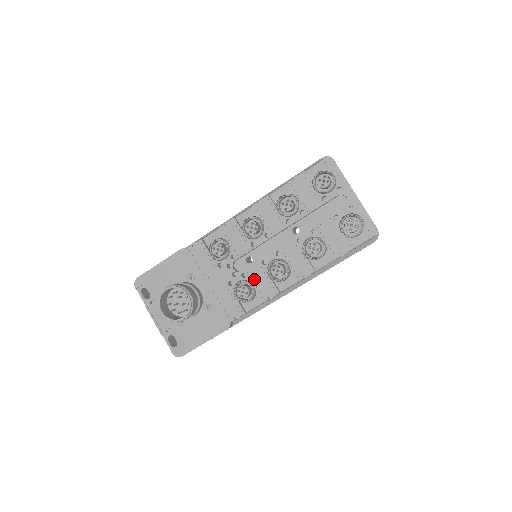
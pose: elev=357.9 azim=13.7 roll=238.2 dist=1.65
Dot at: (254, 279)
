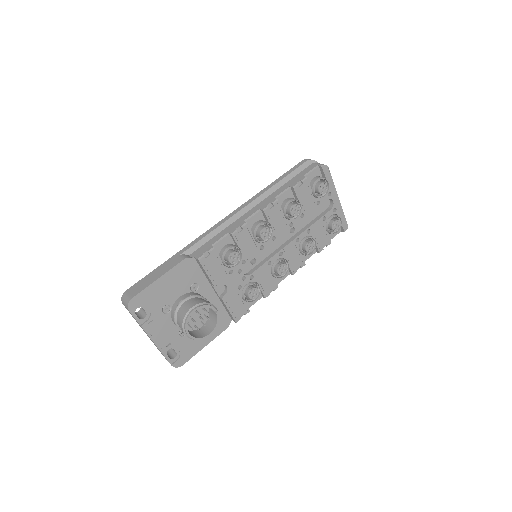
Dot at: (260, 279)
